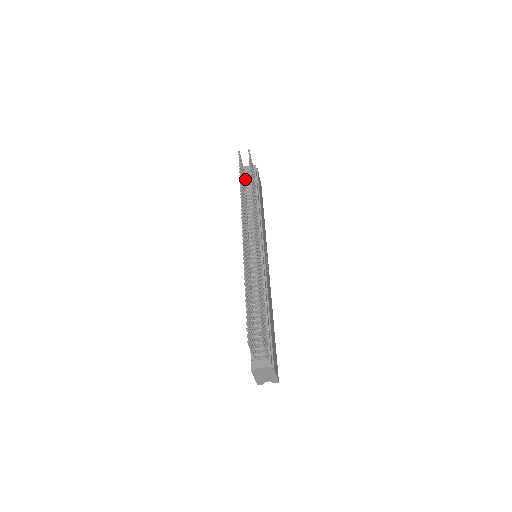
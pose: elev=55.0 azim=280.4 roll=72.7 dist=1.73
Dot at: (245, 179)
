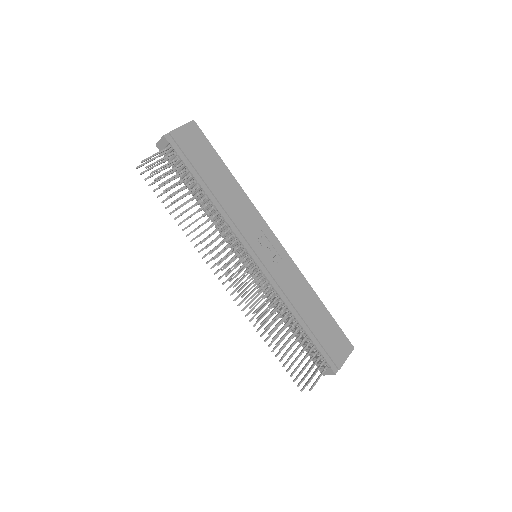
Dot at: (173, 163)
